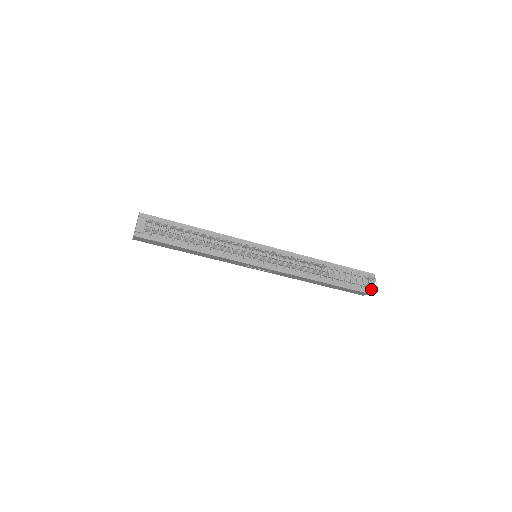
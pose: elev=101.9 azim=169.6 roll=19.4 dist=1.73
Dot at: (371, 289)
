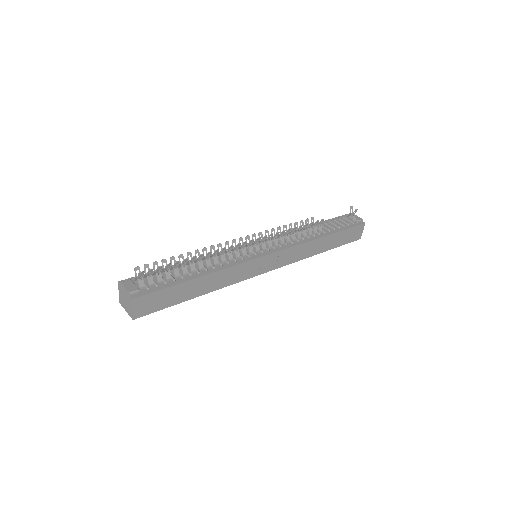
Dot at: (360, 220)
